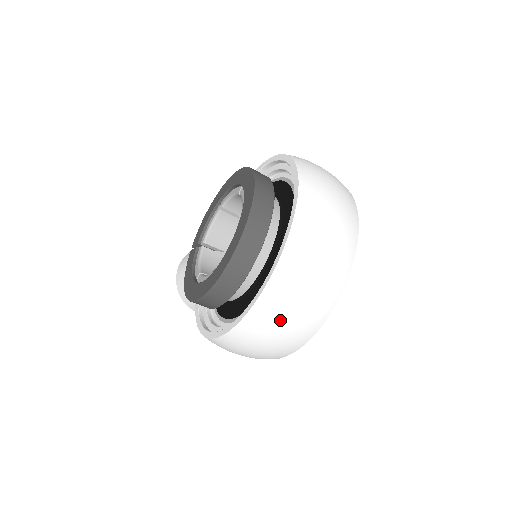
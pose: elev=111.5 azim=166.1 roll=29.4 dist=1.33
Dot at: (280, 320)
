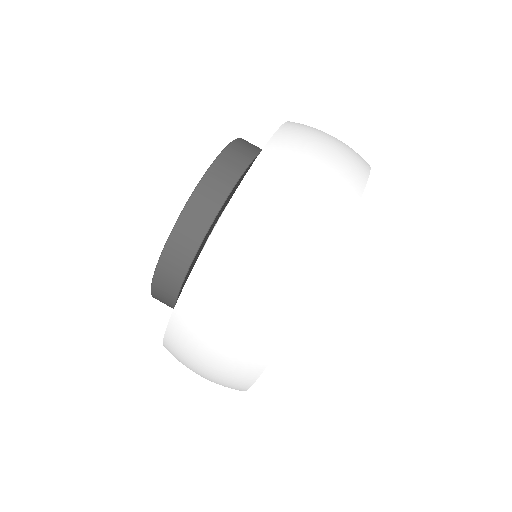
Dot at: (211, 329)
